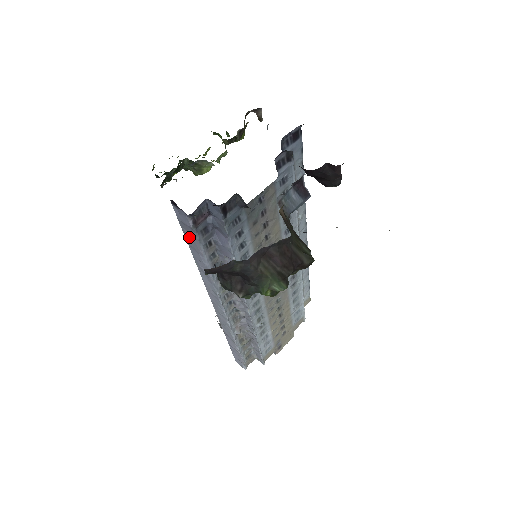
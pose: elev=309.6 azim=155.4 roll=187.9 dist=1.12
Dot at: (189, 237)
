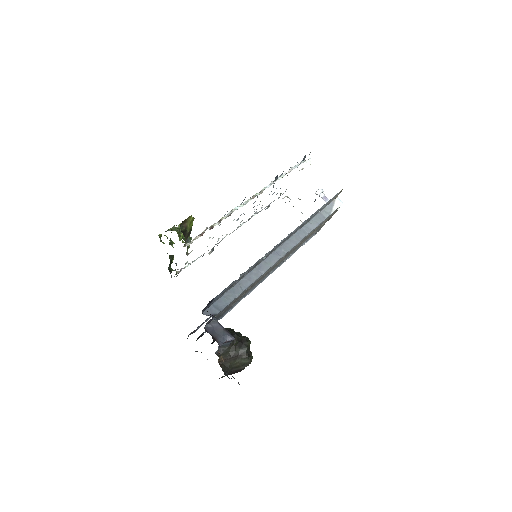
Dot at: occluded
